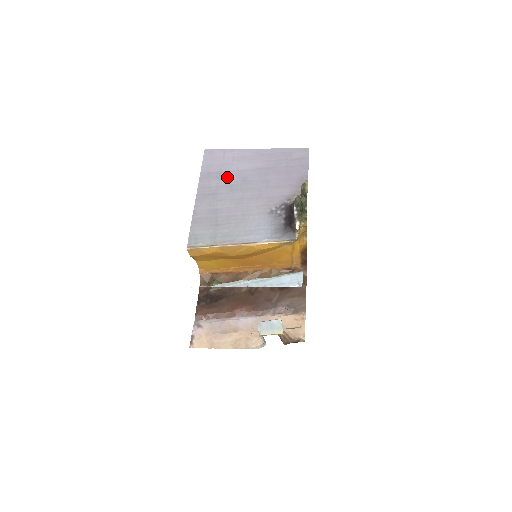
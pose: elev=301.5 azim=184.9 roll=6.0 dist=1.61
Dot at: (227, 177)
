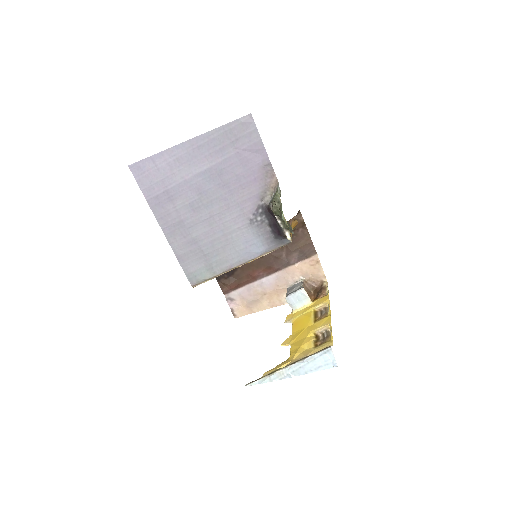
Dot at: (179, 195)
